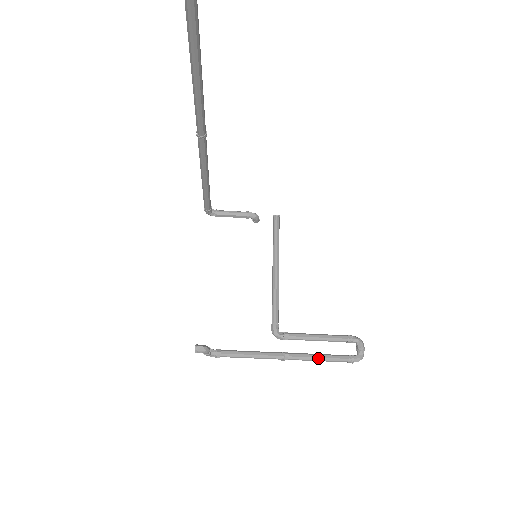
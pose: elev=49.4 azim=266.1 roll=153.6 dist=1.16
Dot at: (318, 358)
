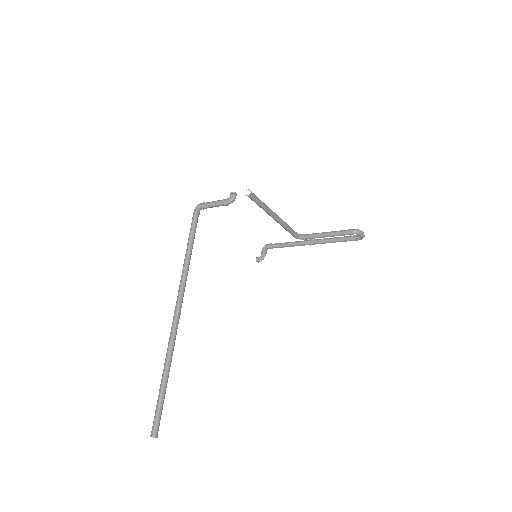
Dot at: occluded
